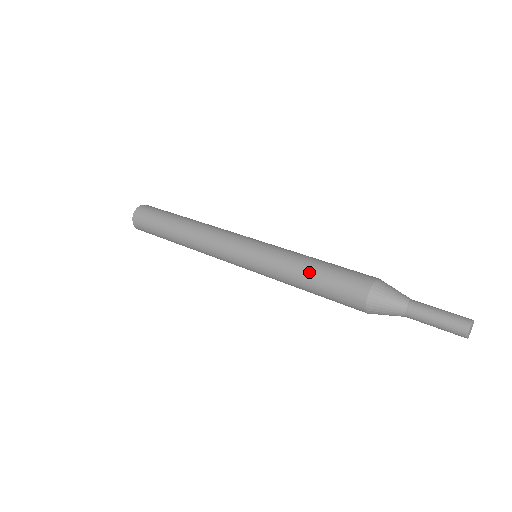
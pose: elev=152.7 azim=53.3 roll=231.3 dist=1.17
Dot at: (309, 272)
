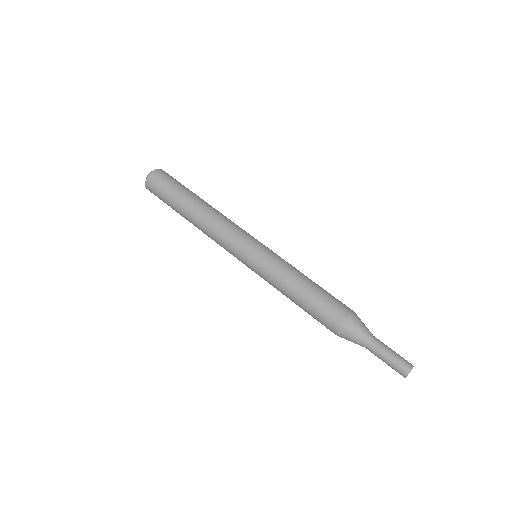
Dot at: (301, 289)
